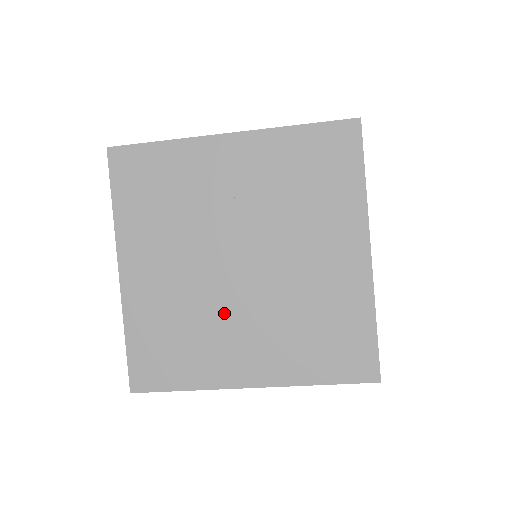
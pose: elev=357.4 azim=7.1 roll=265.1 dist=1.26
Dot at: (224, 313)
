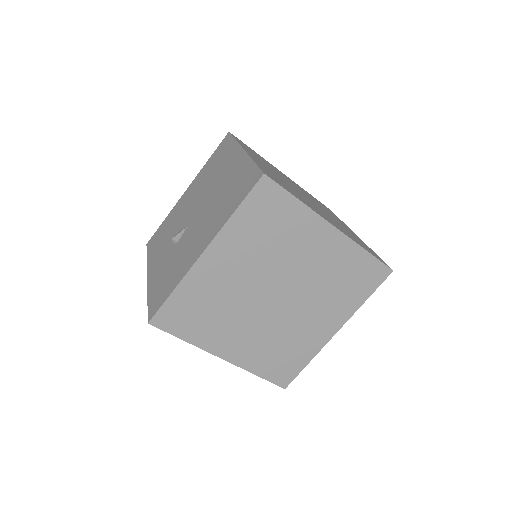
Dot at: (292, 321)
